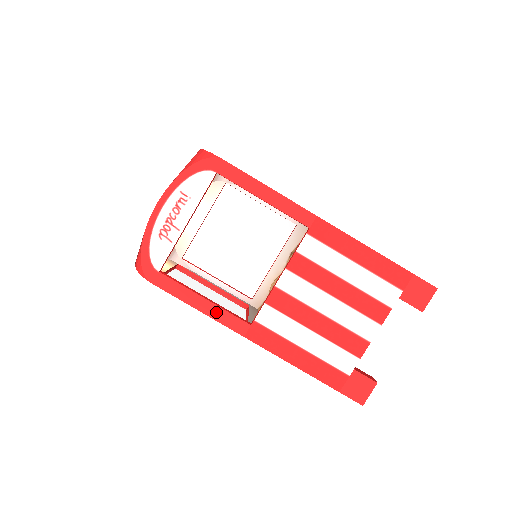
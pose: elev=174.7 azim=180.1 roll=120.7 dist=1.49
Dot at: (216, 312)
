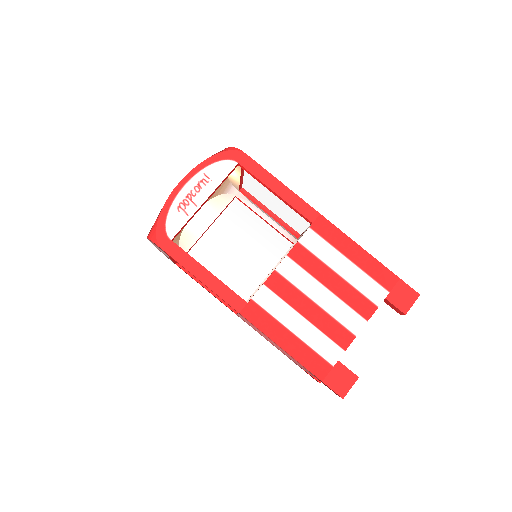
Dot at: (217, 285)
